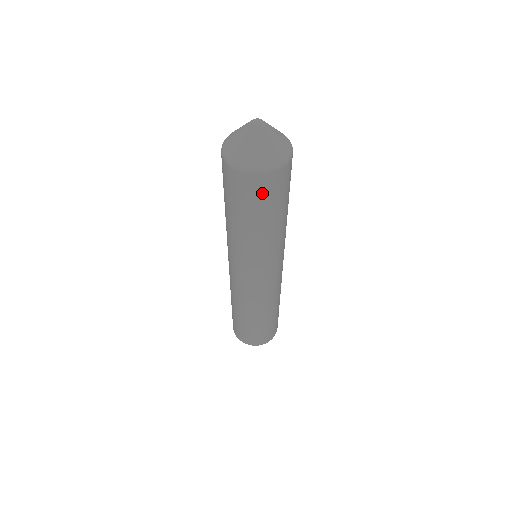
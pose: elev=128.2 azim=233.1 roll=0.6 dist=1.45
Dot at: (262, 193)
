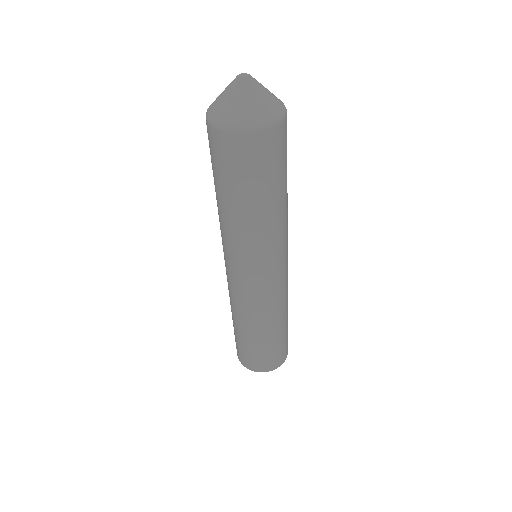
Dot at: (283, 148)
